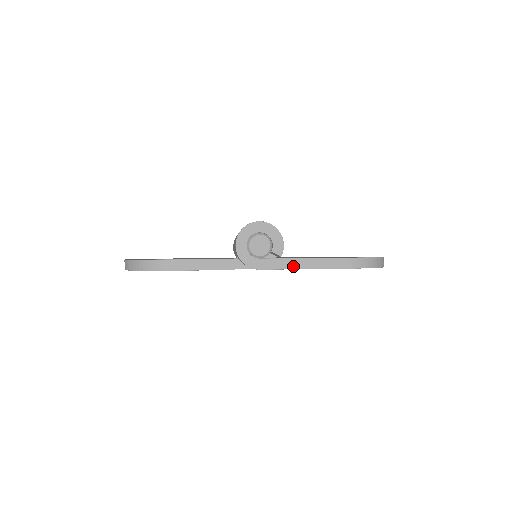
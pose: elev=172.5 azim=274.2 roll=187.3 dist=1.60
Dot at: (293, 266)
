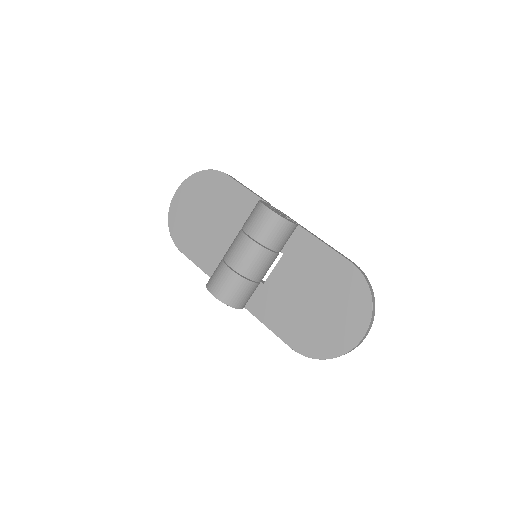
Dot at: occluded
